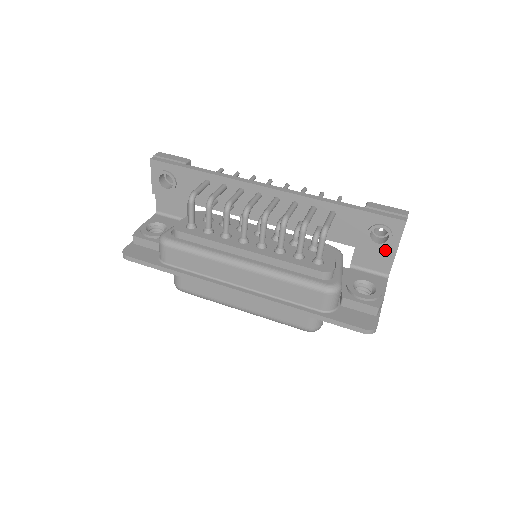
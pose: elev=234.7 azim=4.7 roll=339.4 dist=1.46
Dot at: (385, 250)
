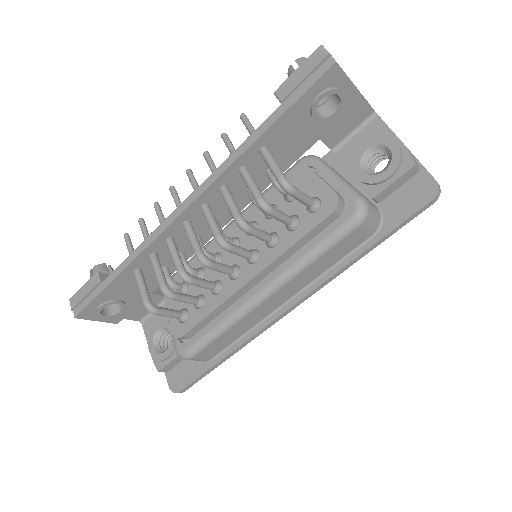
Dot at: (348, 106)
